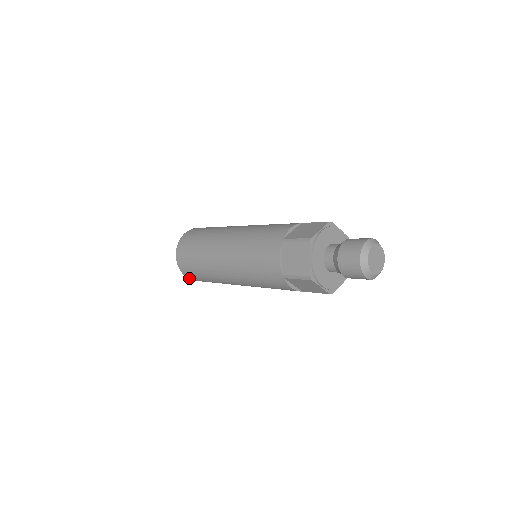
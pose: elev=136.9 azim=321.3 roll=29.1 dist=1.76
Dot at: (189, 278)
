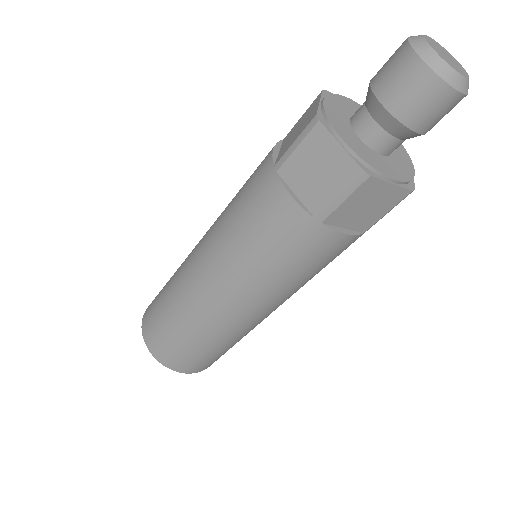
Dot at: (190, 372)
